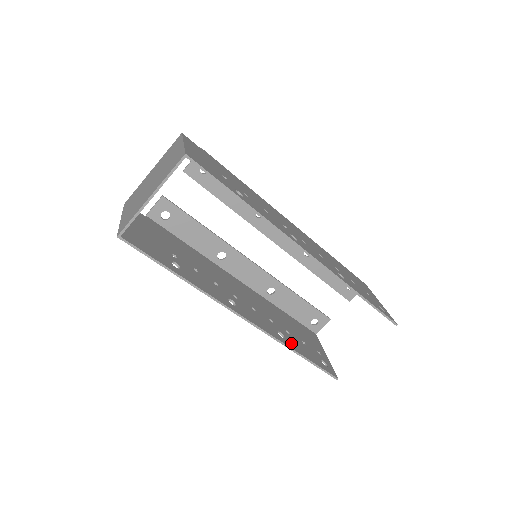
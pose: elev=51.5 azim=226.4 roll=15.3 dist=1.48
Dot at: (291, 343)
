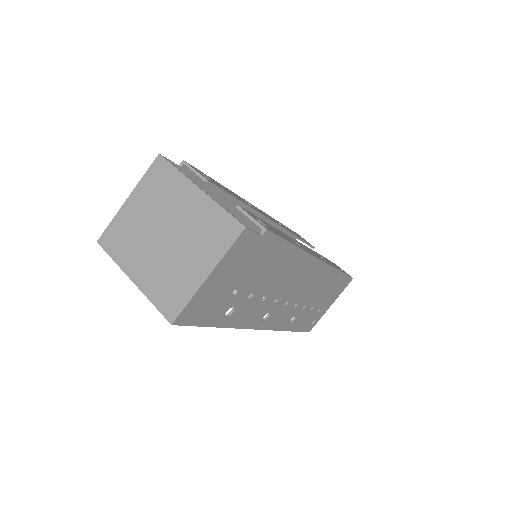
Dot at: occluded
